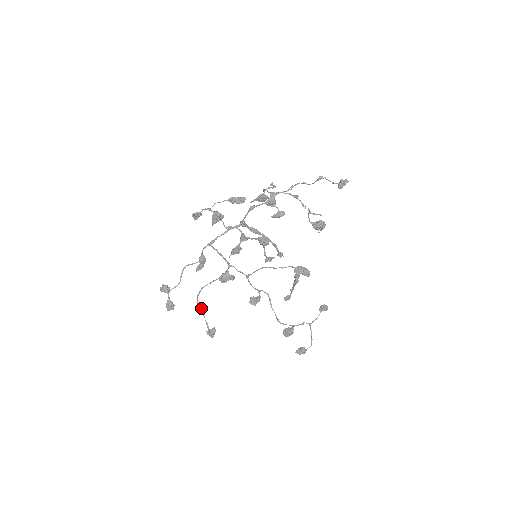
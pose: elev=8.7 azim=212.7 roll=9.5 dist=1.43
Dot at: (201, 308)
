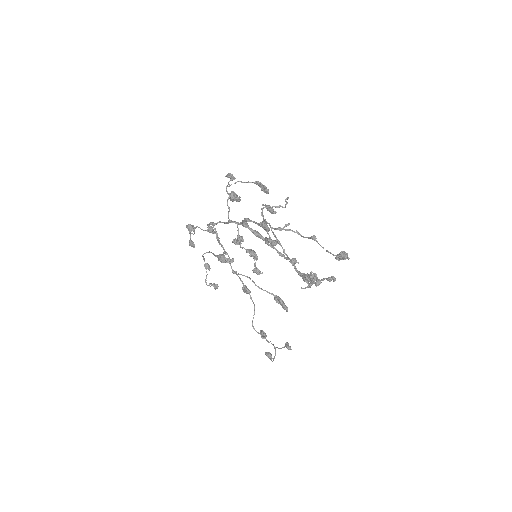
Dot at: (207, 265)
